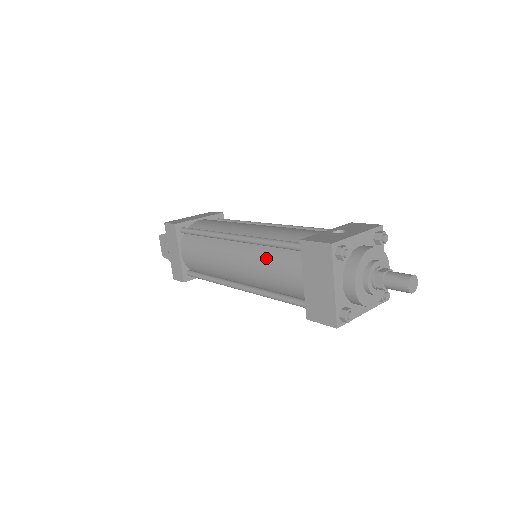
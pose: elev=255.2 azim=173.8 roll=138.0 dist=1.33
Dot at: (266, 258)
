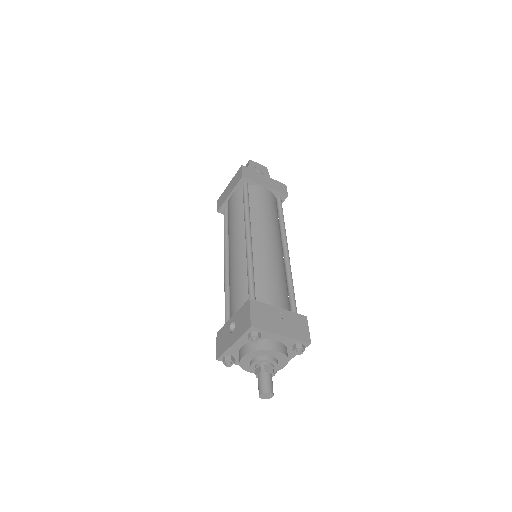
Dot at: occluded
